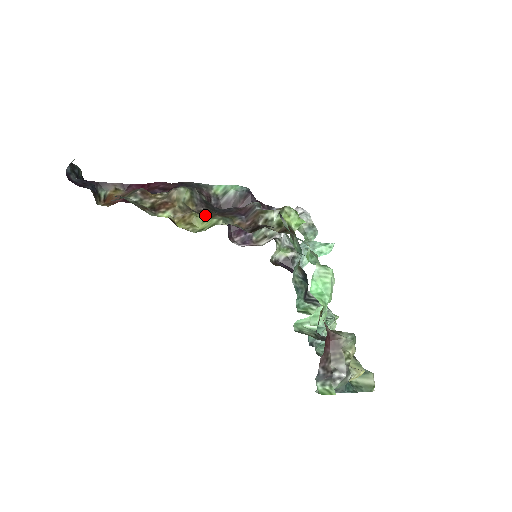
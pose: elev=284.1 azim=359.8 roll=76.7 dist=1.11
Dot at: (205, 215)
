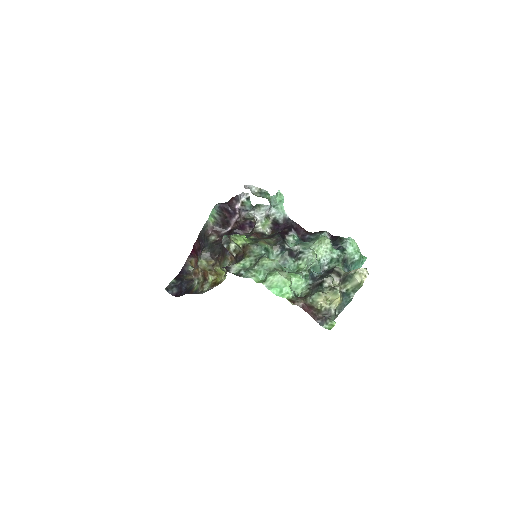
Dot at: (219, 264)
